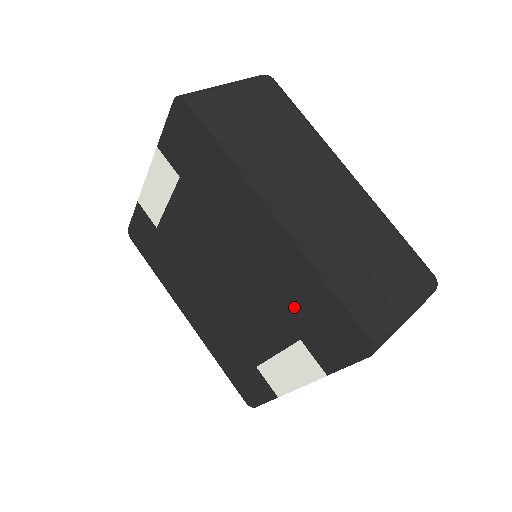
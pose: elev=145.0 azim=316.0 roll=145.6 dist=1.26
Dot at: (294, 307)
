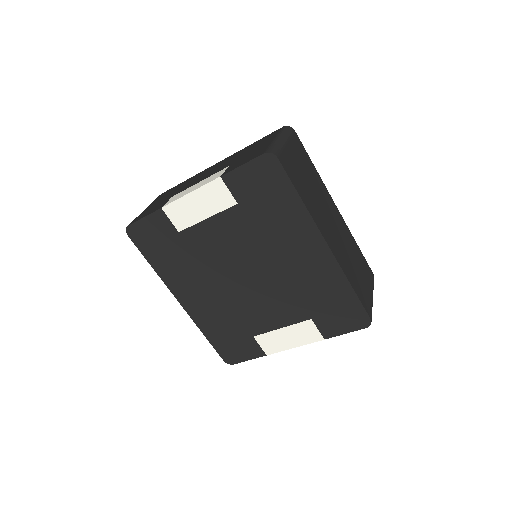
Dot at: (316, 300)
